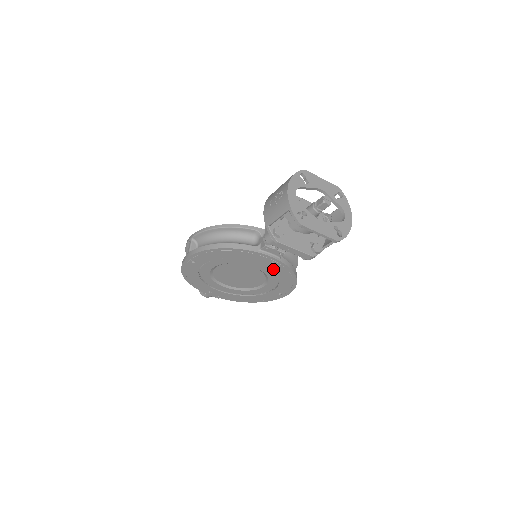
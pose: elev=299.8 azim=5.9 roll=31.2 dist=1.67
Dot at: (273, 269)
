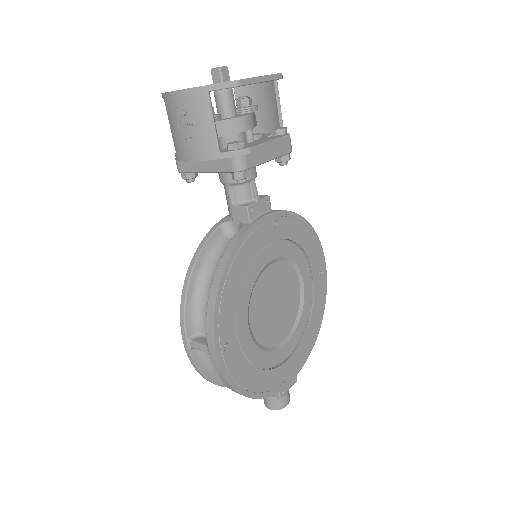
Dot at: (284, 236)
